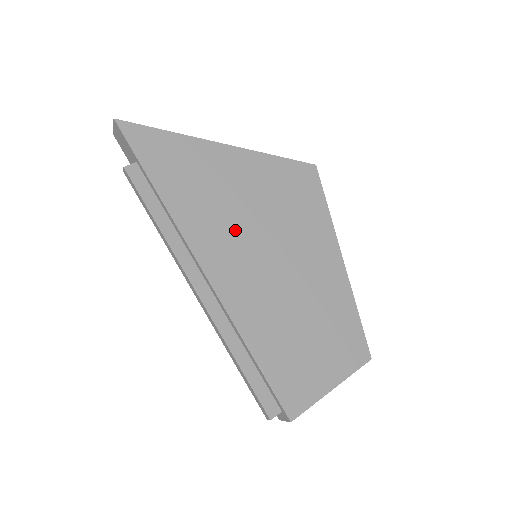
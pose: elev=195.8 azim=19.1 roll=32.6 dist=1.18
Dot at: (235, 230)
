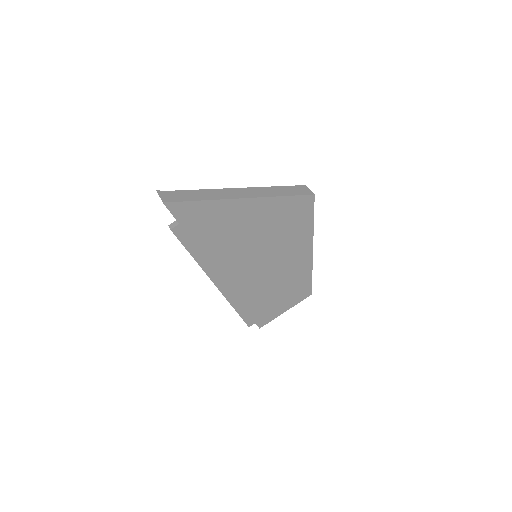
Dot at: (246, 253)
